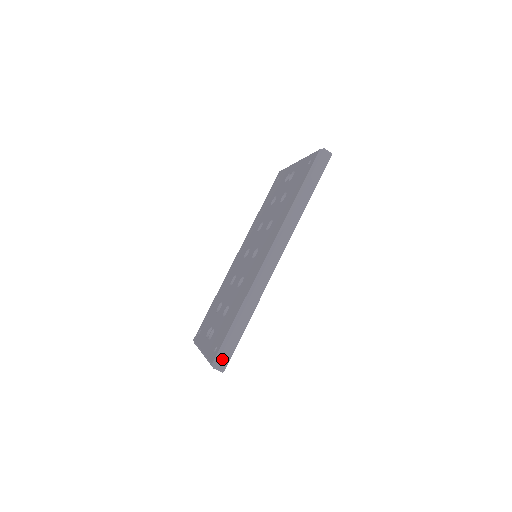
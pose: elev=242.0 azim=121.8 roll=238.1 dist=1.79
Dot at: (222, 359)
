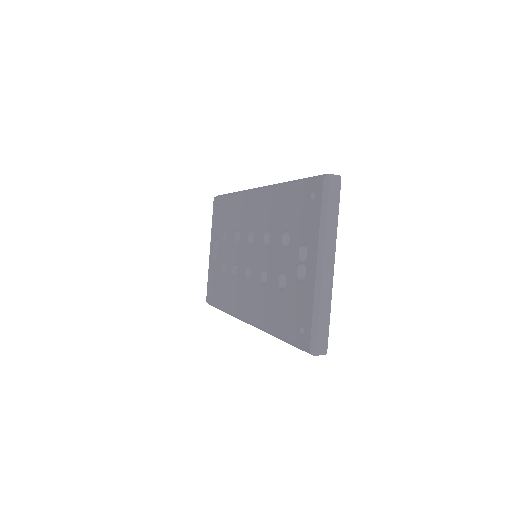
Dot at: occluded
